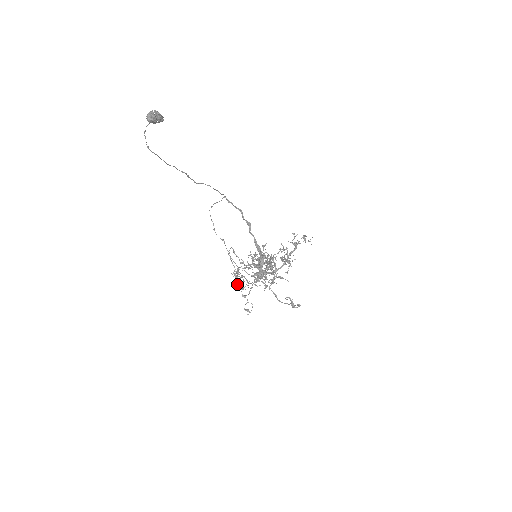
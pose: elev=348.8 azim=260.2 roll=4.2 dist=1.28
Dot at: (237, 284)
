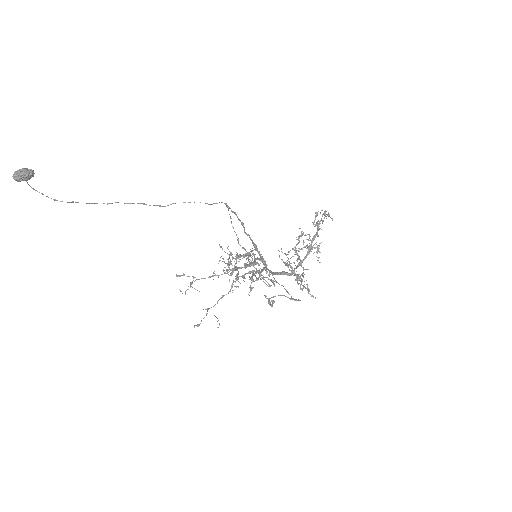
Dot at: occluded
